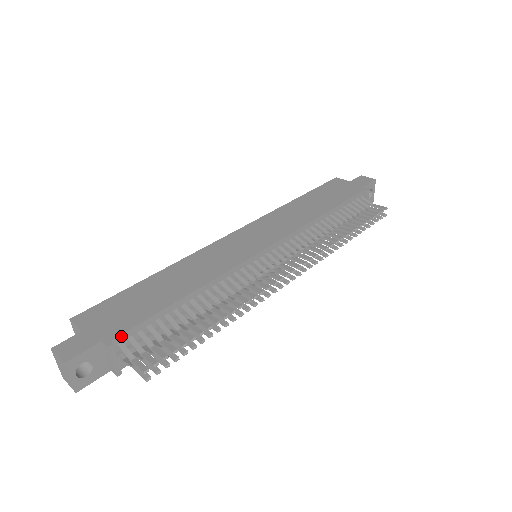
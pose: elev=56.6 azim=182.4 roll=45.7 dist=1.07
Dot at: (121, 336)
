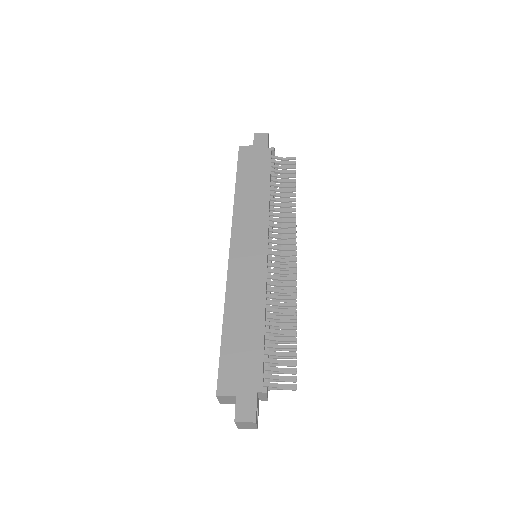
Dot at: occluded
